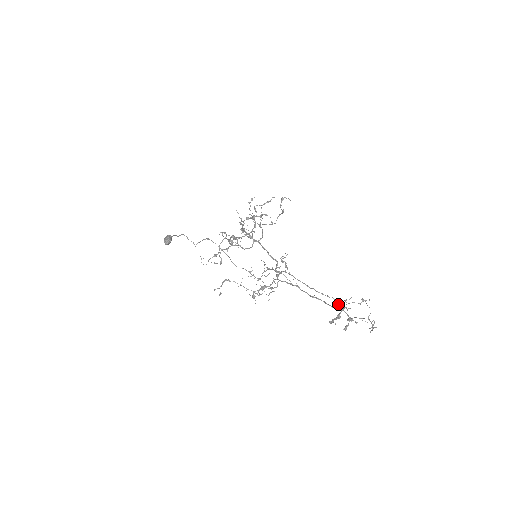
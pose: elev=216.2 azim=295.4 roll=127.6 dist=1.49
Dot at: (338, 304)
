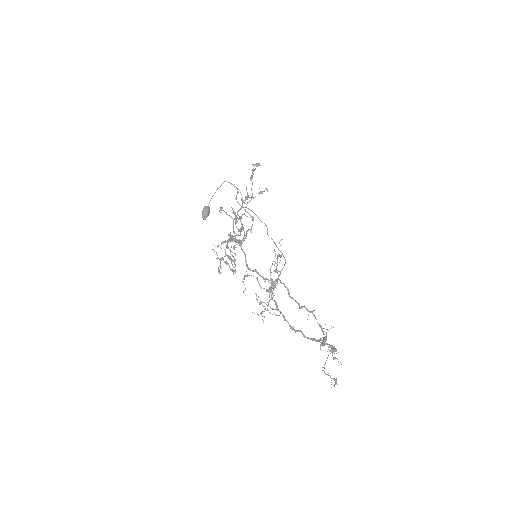
Dot at: occluded
